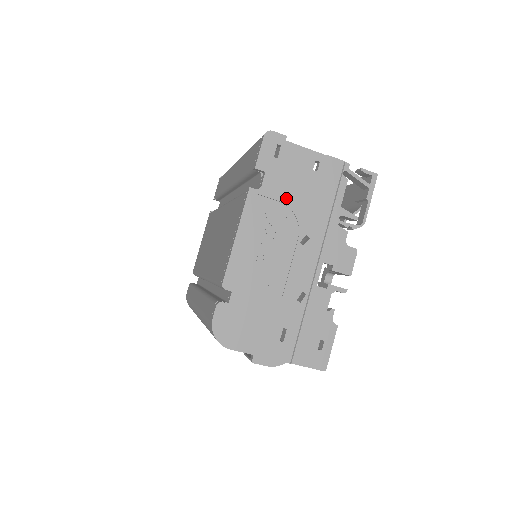
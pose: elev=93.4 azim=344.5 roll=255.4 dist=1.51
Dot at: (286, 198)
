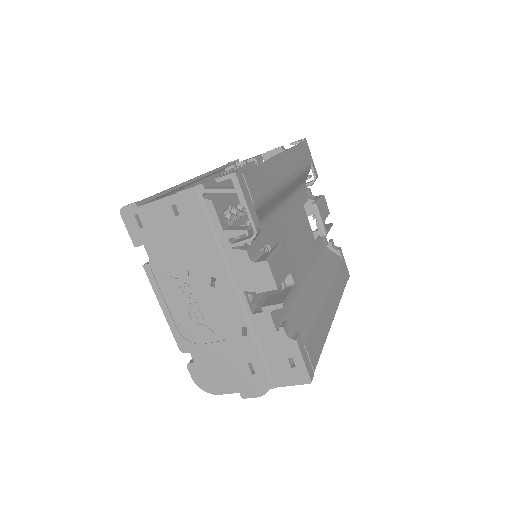
Dot at: (173, 256)
